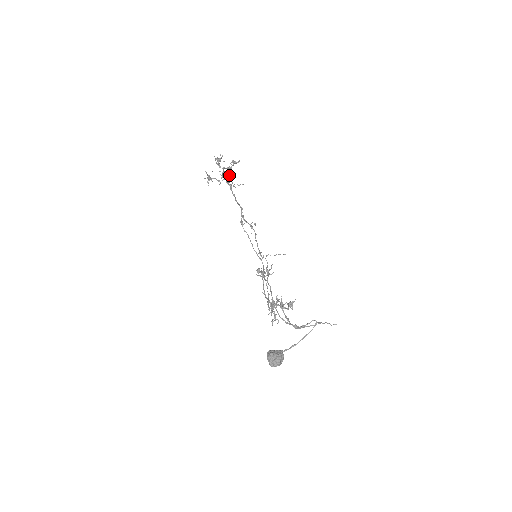
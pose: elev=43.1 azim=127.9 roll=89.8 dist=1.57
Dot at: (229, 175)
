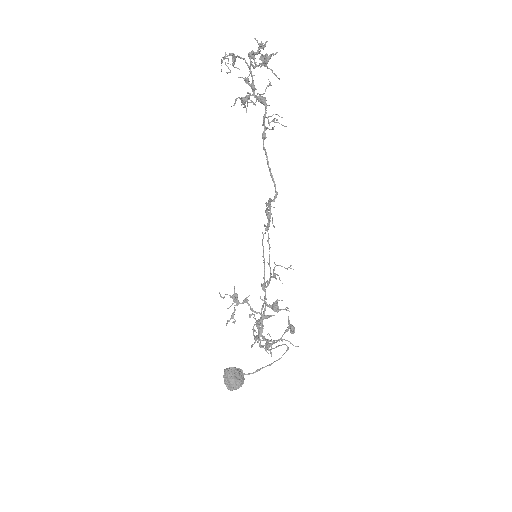
Dot at: occluded
